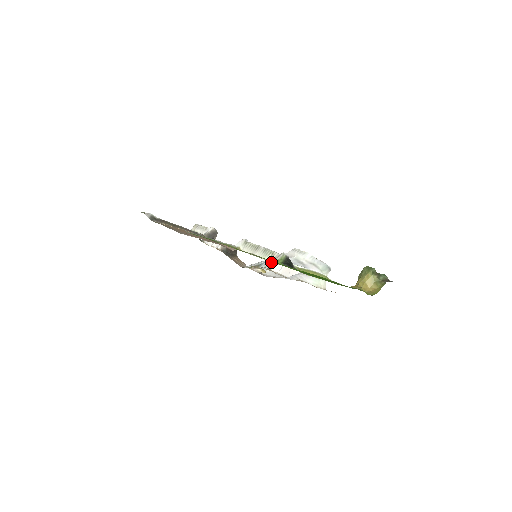
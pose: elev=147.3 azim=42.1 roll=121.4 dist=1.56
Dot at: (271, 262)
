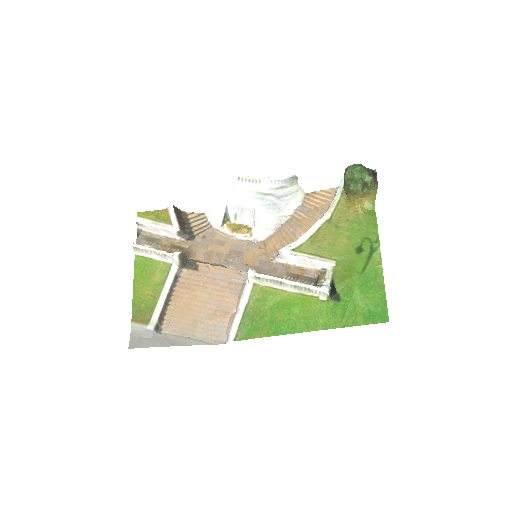
Dot at: (279, 256)
